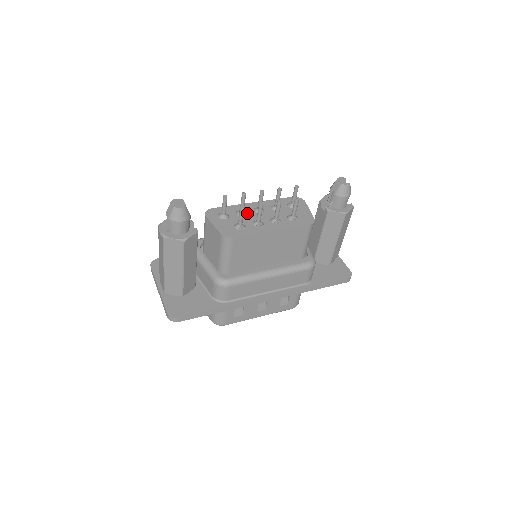
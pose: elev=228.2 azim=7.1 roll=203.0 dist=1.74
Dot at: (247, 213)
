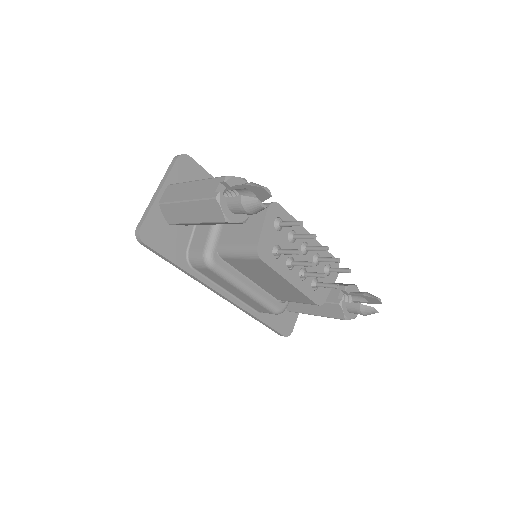
Dot at: (295, 242)
